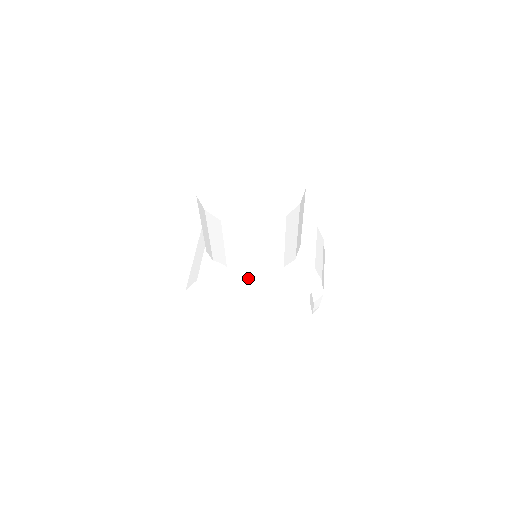
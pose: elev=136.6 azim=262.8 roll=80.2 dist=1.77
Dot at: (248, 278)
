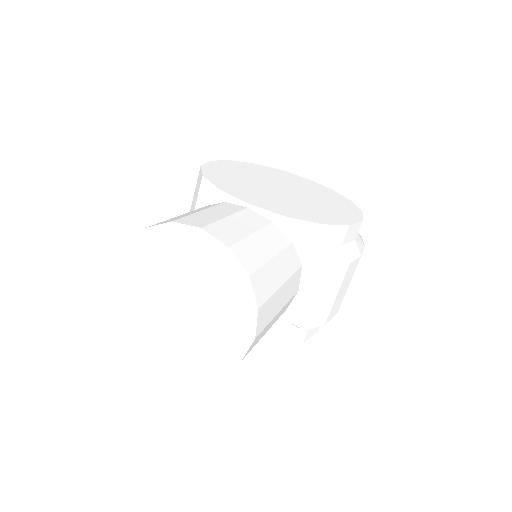
Dot at: occluded
